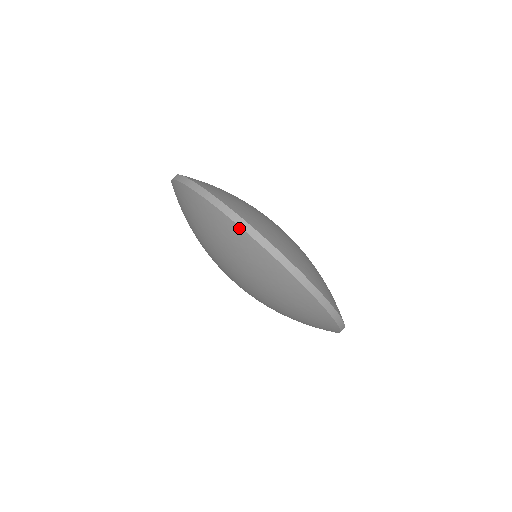
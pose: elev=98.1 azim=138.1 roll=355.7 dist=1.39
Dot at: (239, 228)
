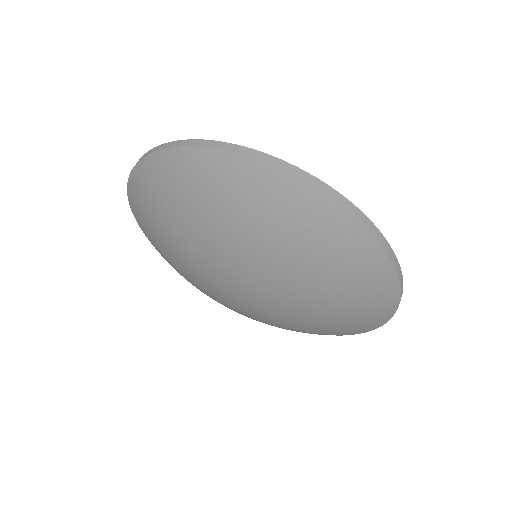
Dot at: (344, 211)
